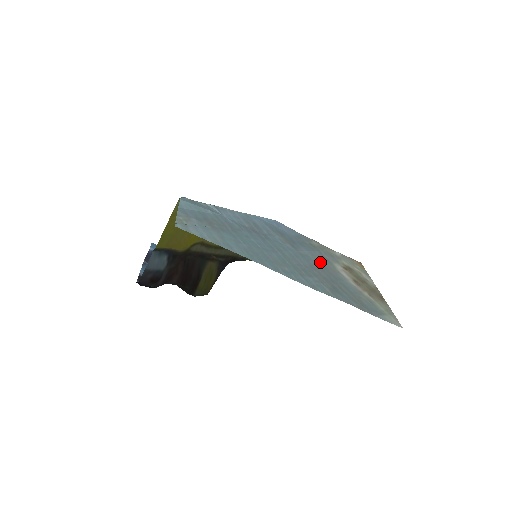
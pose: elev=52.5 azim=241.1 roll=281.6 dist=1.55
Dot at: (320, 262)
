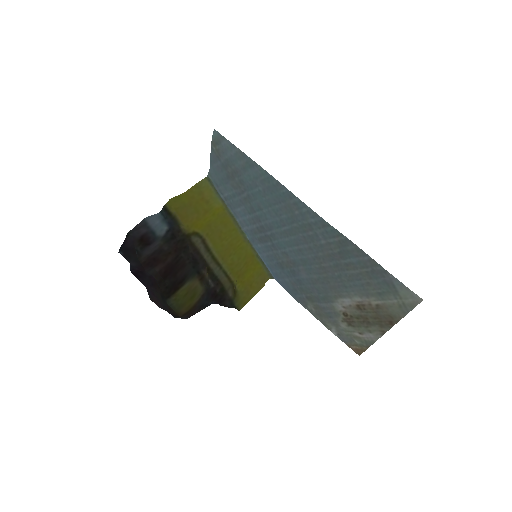
Dot at: (321, 283)
